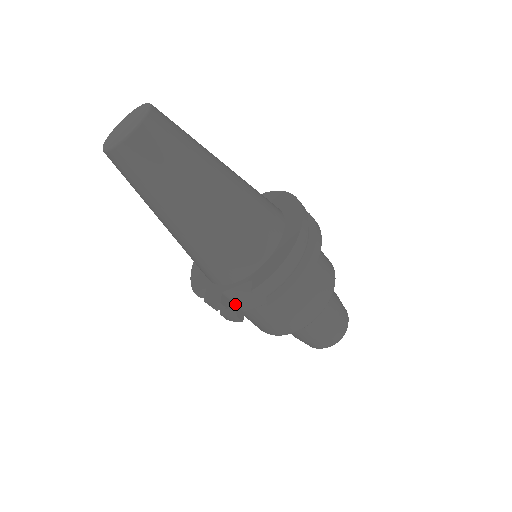
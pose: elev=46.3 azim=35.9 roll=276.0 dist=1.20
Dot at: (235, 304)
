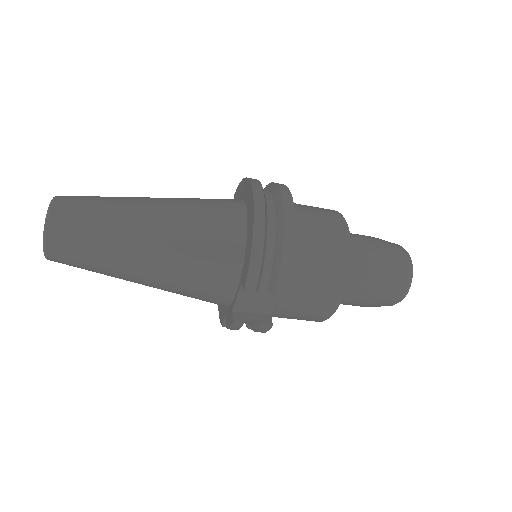
Dot at: (255, 314)
